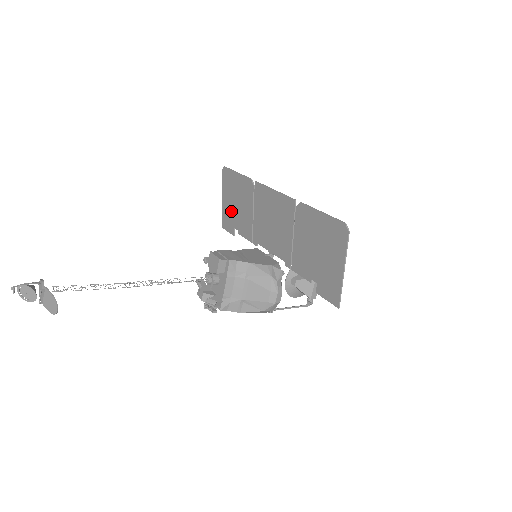
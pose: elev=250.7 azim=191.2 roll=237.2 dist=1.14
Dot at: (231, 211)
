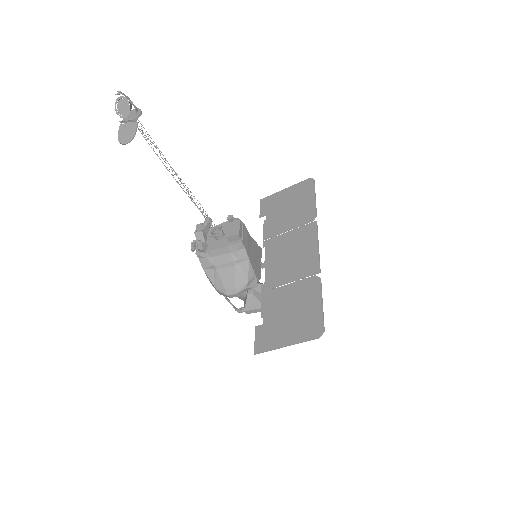
Dot at: (279, 204)
